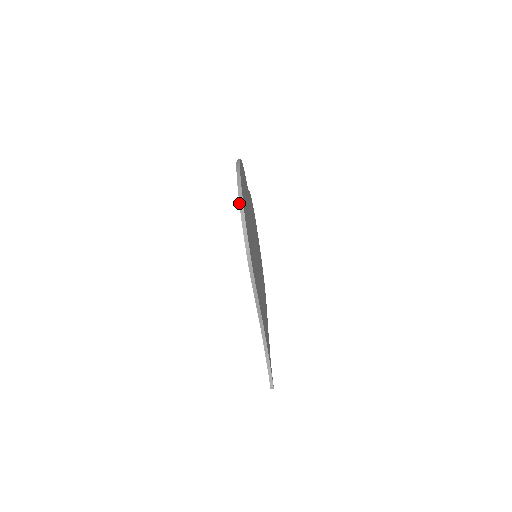
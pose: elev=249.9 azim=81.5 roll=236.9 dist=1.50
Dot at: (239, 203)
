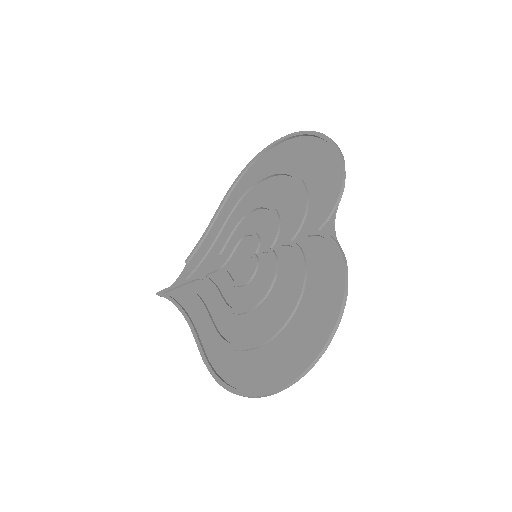
Dot at: (263, 396)
